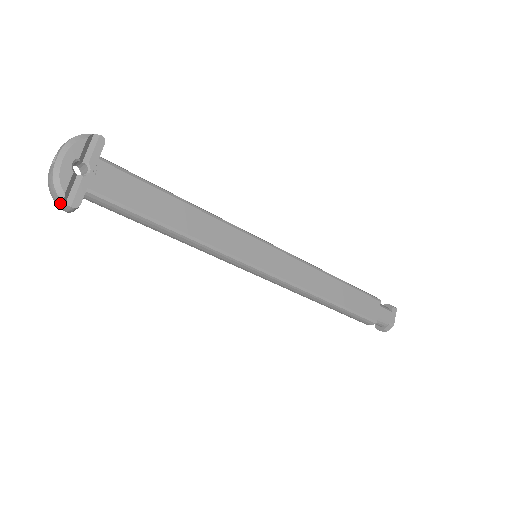
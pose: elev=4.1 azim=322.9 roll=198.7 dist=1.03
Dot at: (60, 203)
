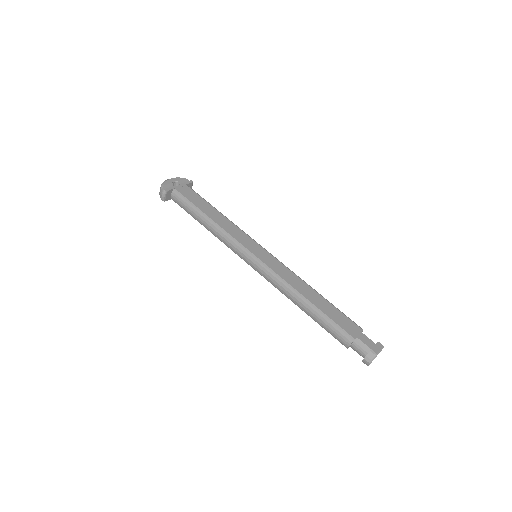
Dot at: (161, 191)
